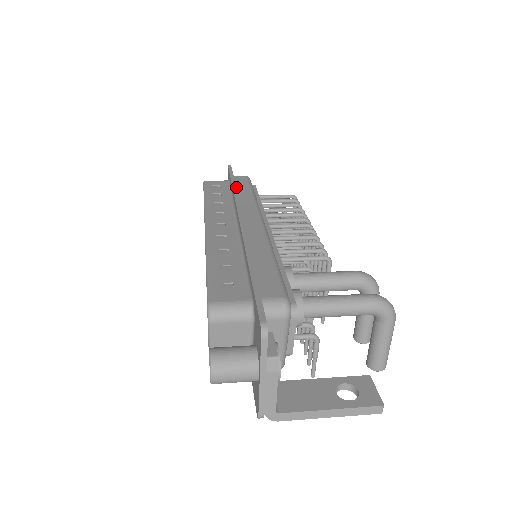
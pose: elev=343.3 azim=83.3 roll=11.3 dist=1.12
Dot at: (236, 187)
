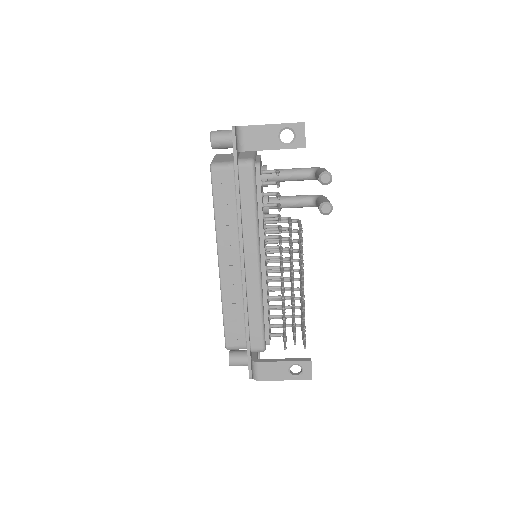
Dot at: occluded
